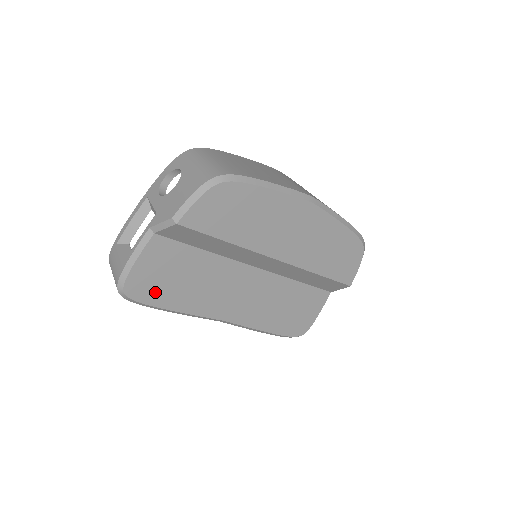
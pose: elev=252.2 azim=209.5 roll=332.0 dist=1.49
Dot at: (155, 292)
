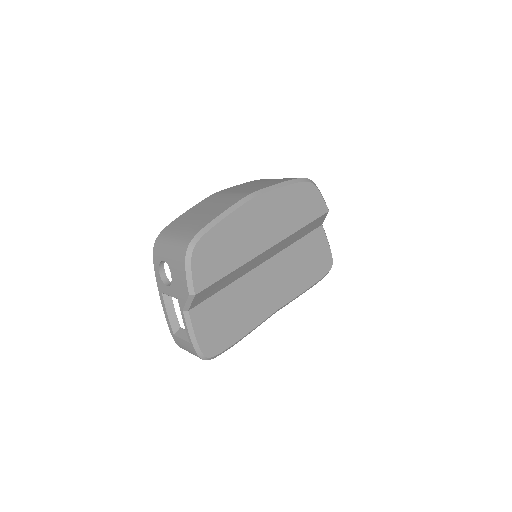
Dot at: (223, 338)
